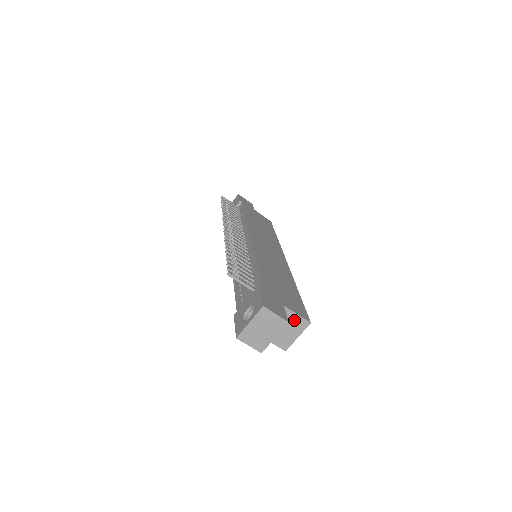
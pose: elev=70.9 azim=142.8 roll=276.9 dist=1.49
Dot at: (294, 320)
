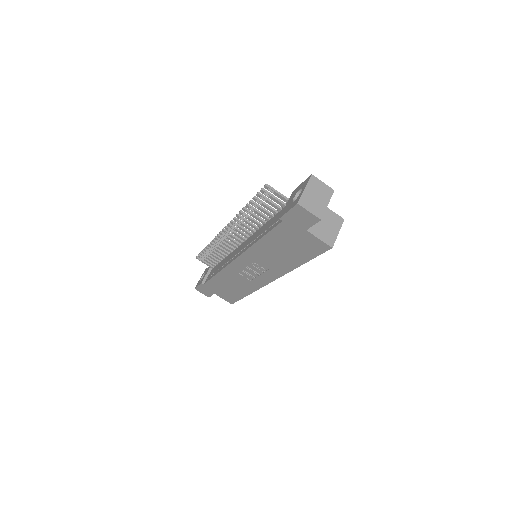
Dot at: (331, 216)
